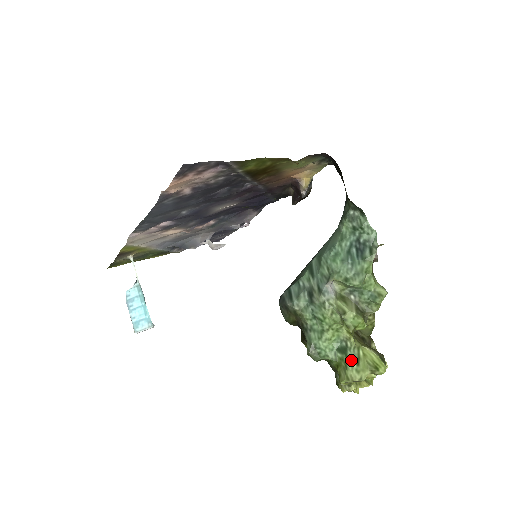
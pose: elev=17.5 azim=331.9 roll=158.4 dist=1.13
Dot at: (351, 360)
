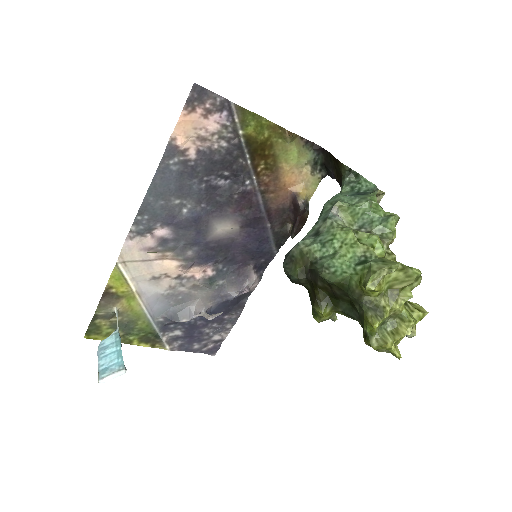
Dot at: (374, 261)
